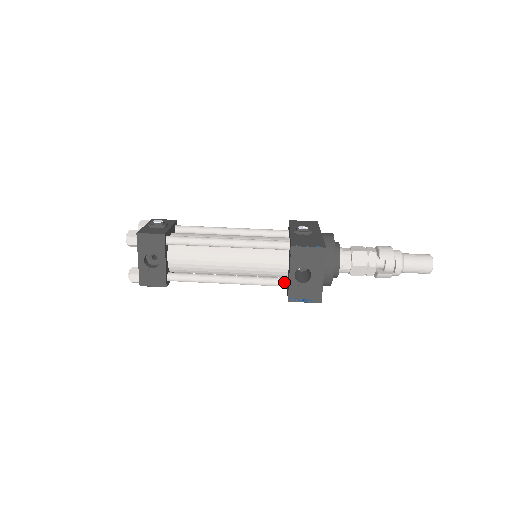
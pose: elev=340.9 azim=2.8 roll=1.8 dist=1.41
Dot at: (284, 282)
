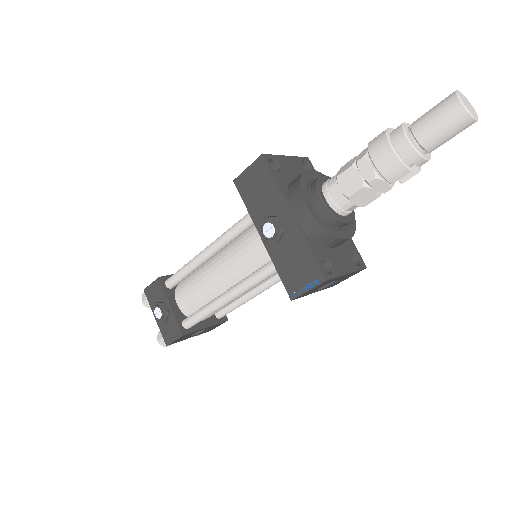
Dot at: occluded
